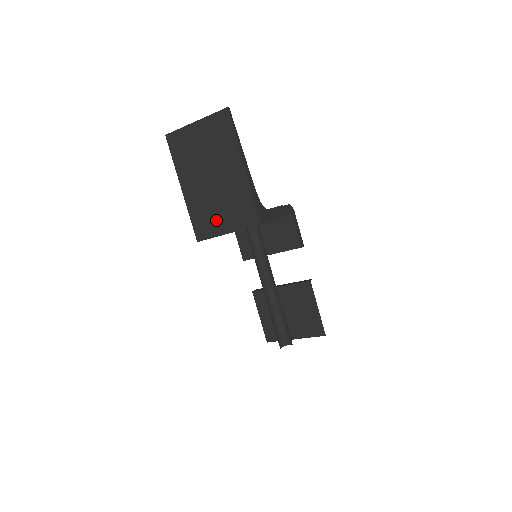
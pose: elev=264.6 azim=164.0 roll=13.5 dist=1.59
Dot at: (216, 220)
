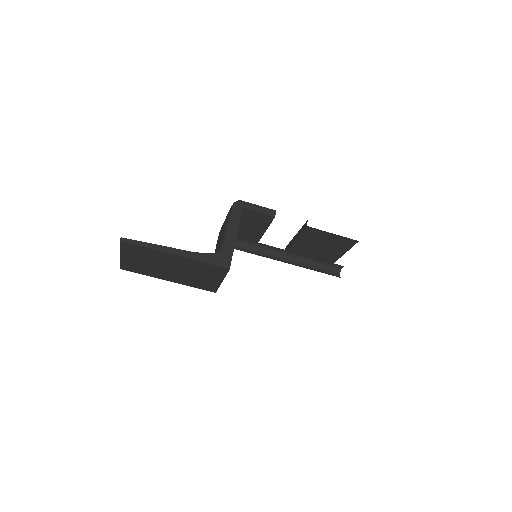
Dot at: (207, 281)
